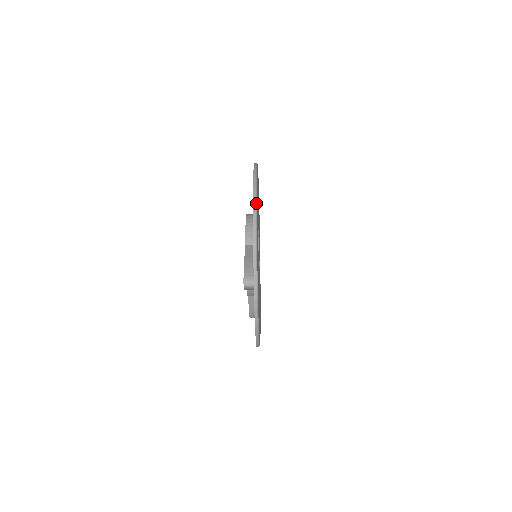
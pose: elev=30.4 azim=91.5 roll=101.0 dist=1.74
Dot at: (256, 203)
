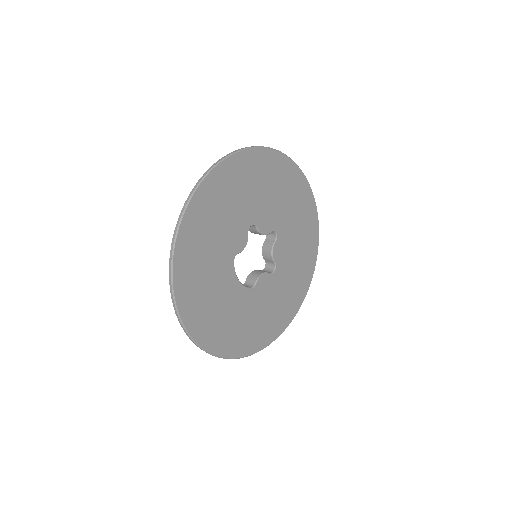
Dot at: (183, 326)
